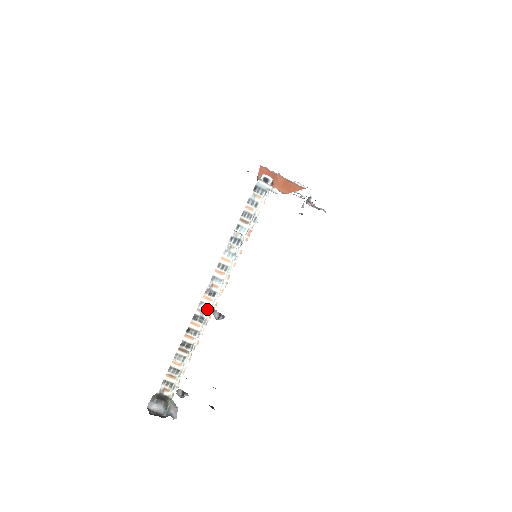
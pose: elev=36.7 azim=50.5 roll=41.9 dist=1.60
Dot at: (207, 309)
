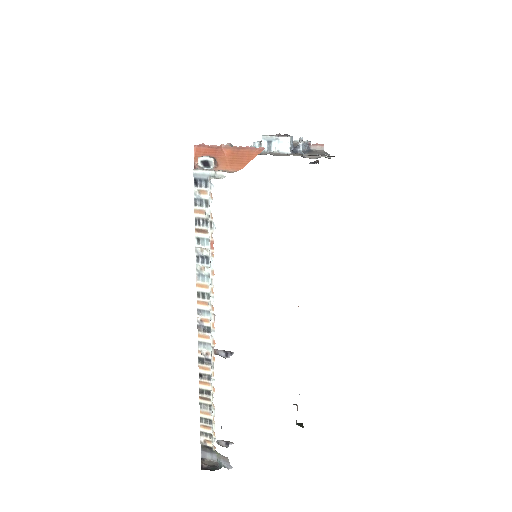
Dot at: (209, 348)
